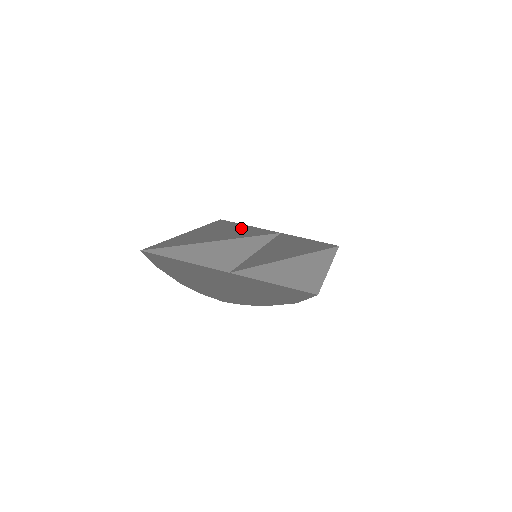
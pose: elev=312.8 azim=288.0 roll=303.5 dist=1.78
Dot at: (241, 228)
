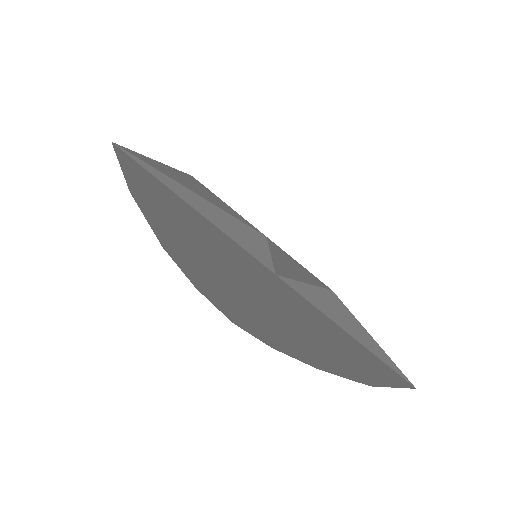
Dot at: occluded
